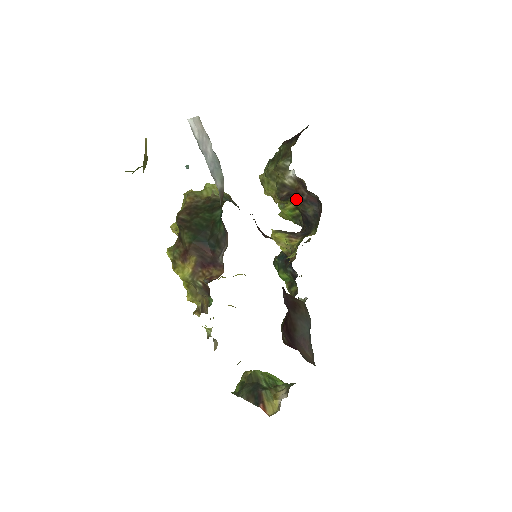
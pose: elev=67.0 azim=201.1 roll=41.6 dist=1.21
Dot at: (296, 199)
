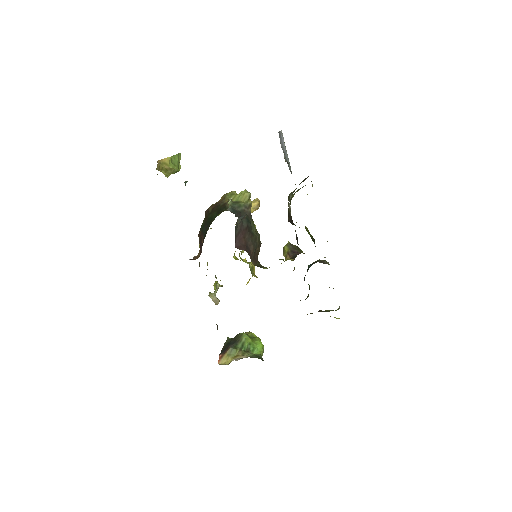
Dot at: occluded
